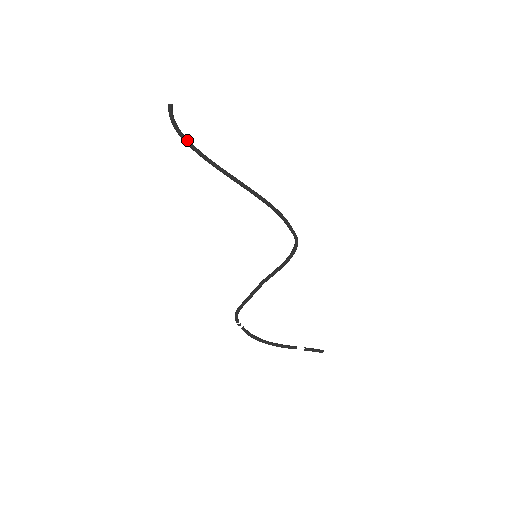
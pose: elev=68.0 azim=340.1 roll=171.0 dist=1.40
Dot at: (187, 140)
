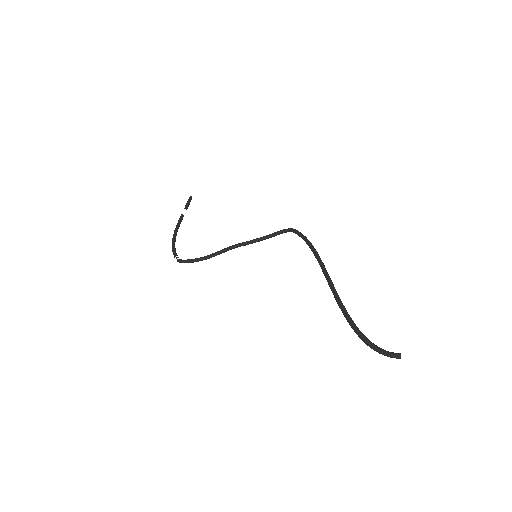
Dot at: (361, 334)
